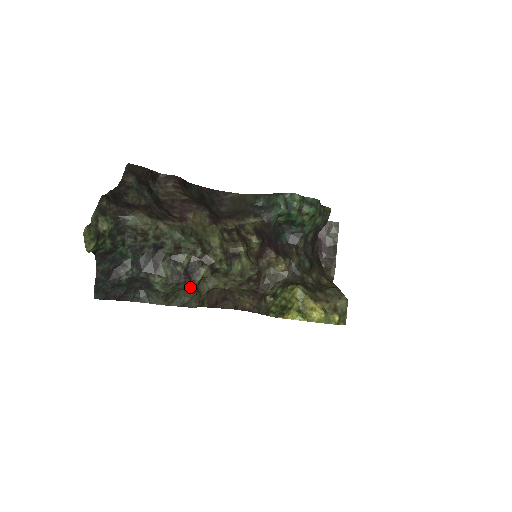
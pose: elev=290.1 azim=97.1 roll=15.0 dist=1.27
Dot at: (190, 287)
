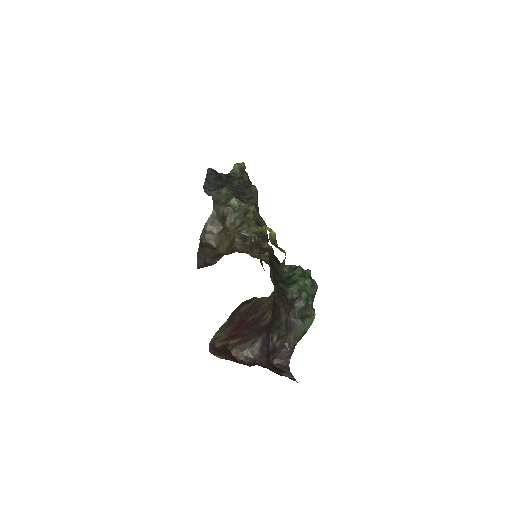
Dot at: (233, 197)
